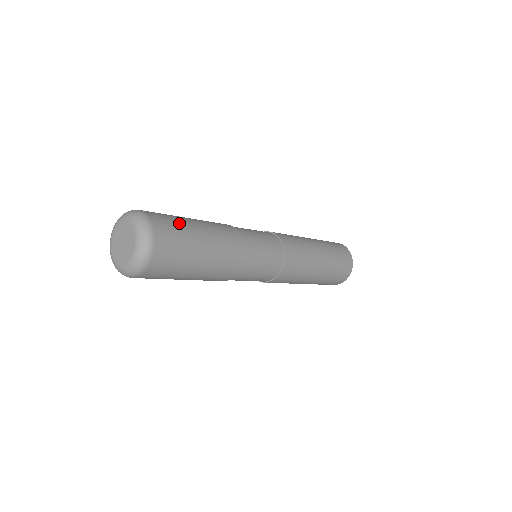
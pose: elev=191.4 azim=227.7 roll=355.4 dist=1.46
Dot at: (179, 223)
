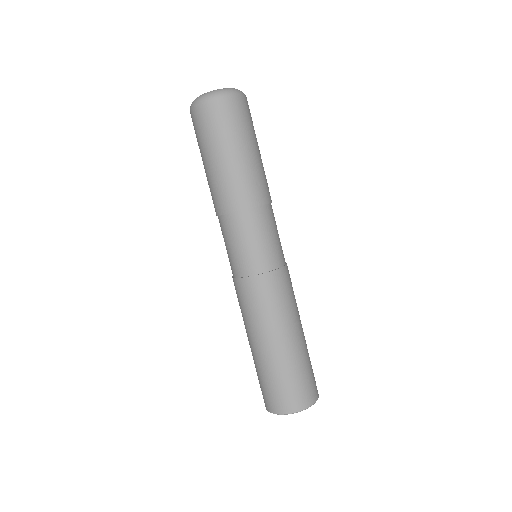
Dot at: occluded
